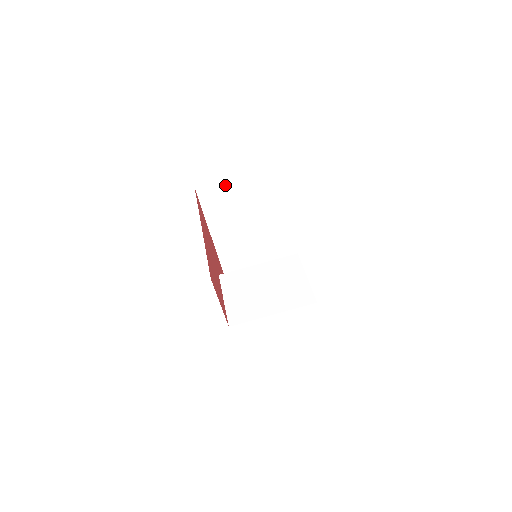
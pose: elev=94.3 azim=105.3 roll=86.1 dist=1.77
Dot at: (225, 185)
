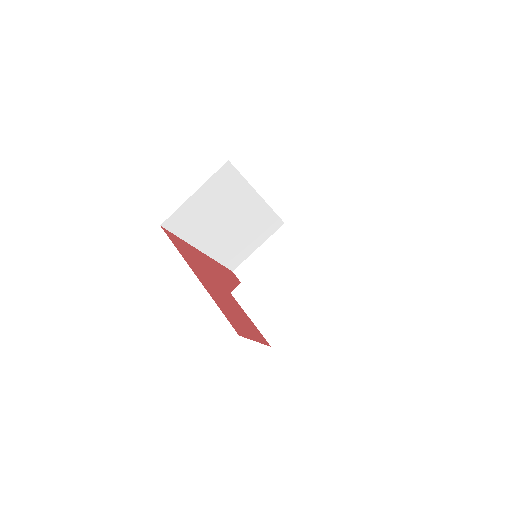
Dot at: (188, 205)
